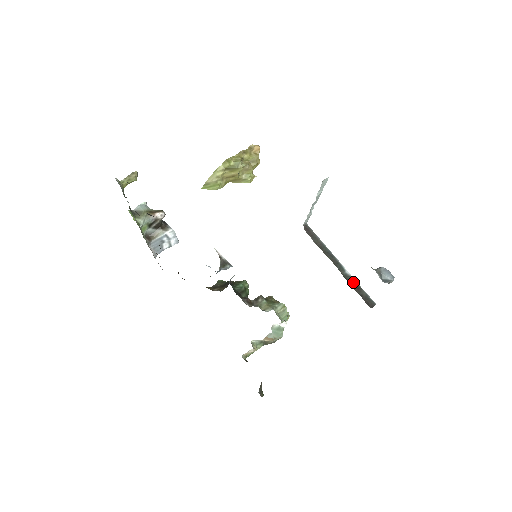
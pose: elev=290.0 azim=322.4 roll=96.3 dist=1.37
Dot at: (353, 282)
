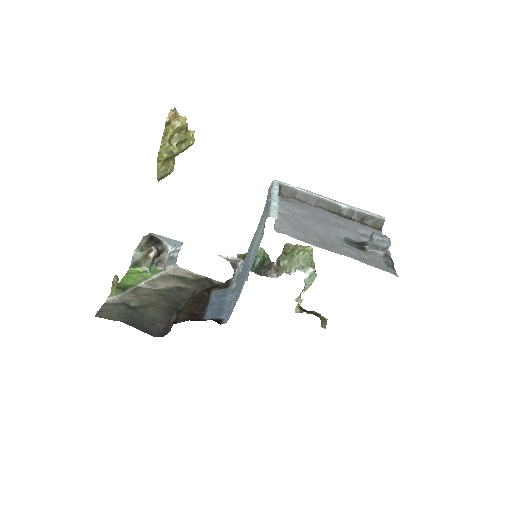
Dot at: (354, 213)
